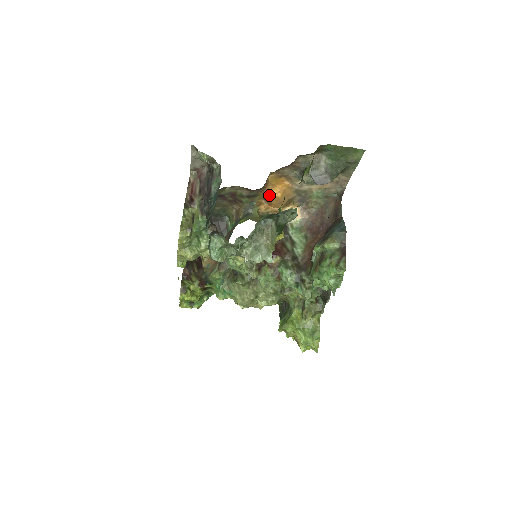
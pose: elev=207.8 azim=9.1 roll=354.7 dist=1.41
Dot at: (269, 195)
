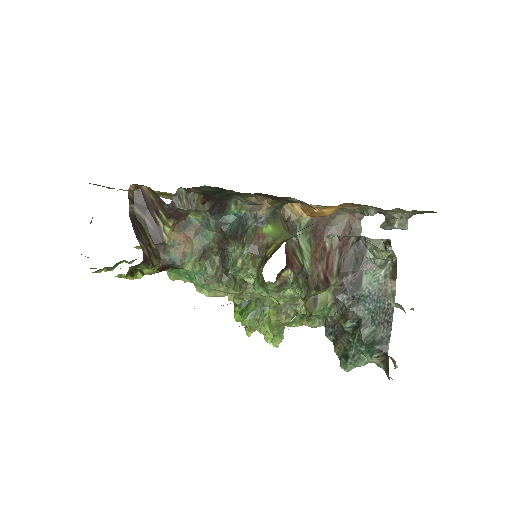
Dot at: (320, 210)
